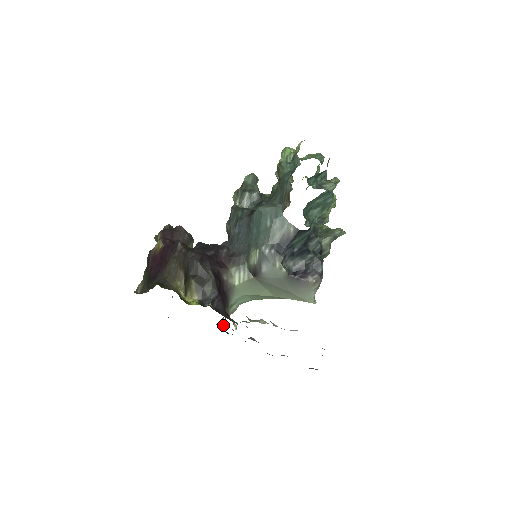
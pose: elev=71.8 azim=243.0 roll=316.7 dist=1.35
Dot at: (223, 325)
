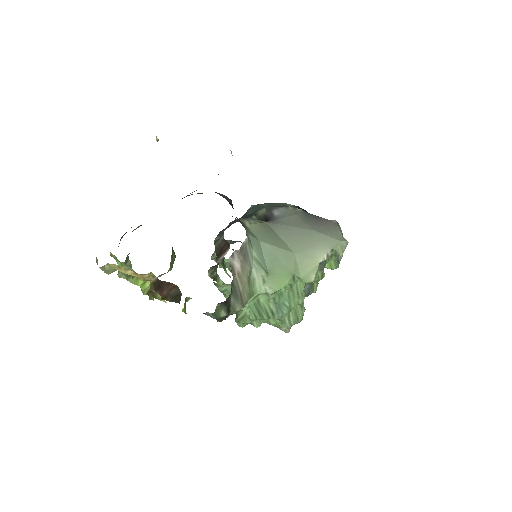
Dot at: occluded
